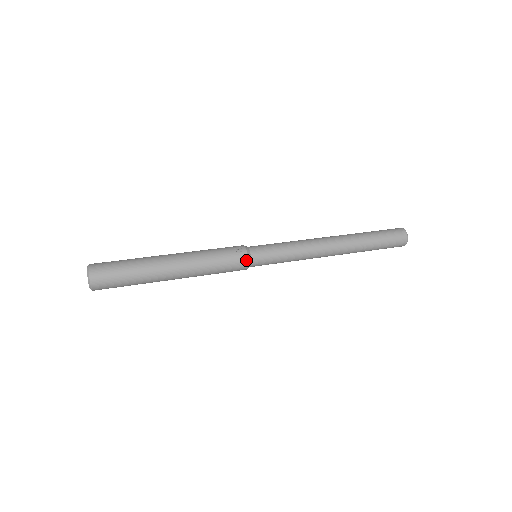
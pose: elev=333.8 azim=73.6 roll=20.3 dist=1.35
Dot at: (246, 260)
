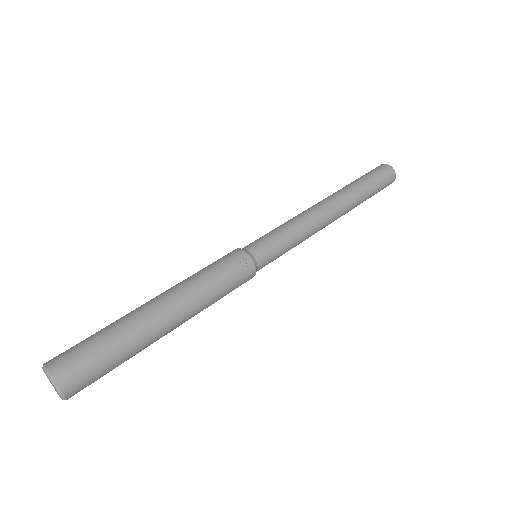
Dot at: (254, 273)
